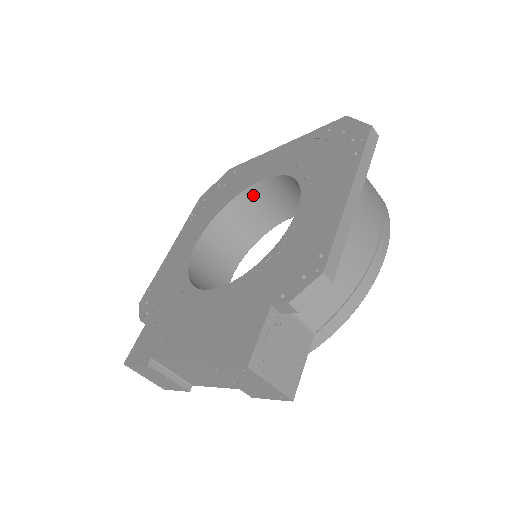
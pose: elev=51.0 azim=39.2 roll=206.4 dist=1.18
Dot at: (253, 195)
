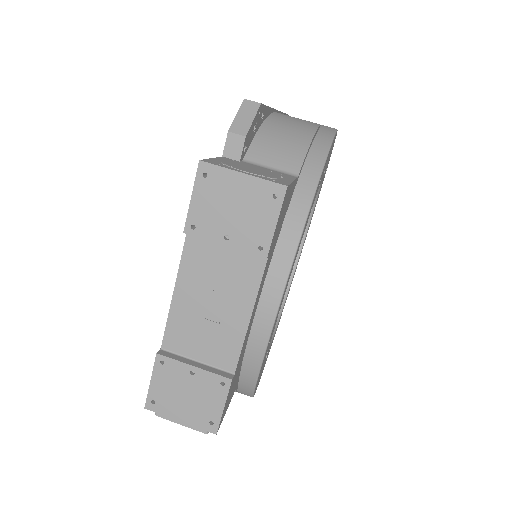
Dot at: occluded
